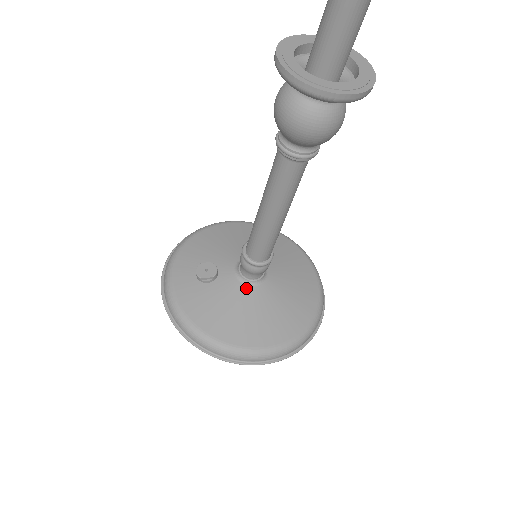
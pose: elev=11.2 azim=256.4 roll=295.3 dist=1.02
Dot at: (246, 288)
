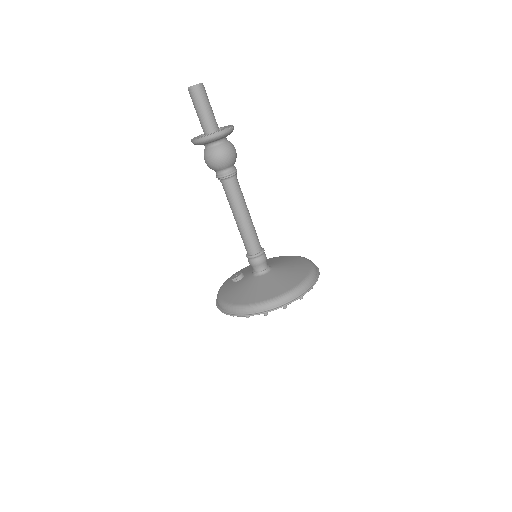
Dot at: (255, 278)
